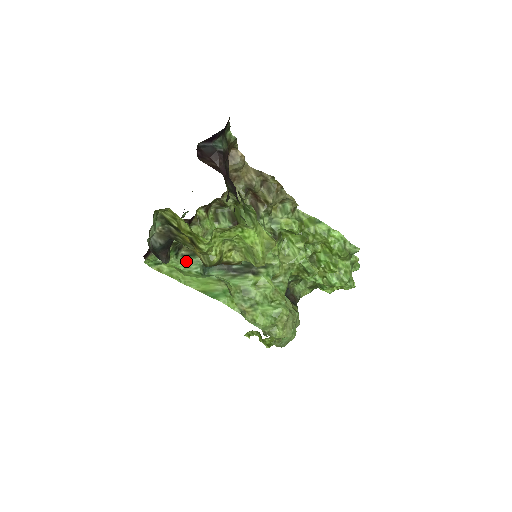
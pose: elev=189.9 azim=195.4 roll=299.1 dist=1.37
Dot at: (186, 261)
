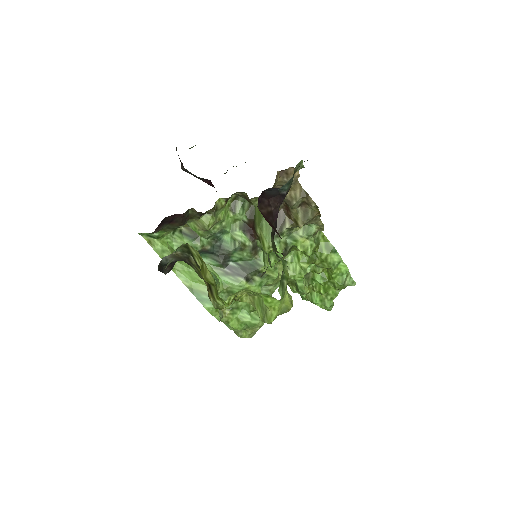
Dot at: (183, 241)
